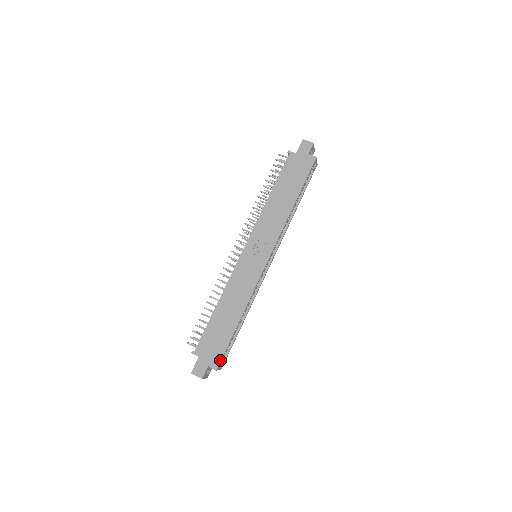
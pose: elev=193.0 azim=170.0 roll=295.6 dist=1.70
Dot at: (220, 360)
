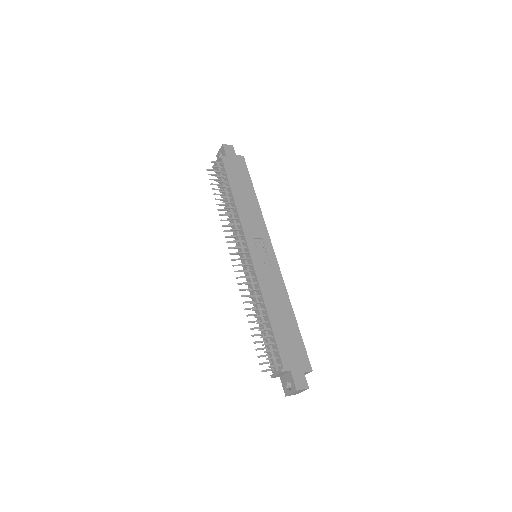
Dot at: (308, 359)
